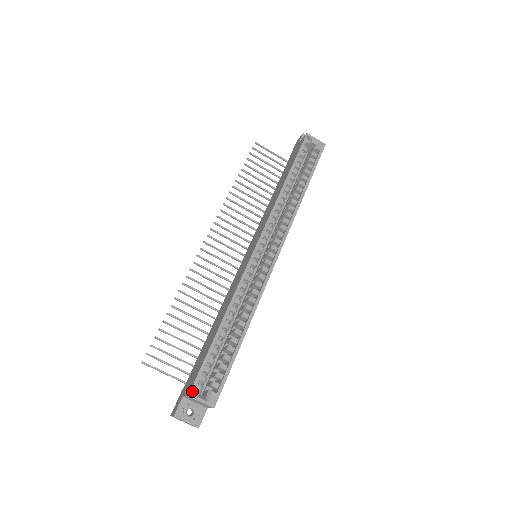
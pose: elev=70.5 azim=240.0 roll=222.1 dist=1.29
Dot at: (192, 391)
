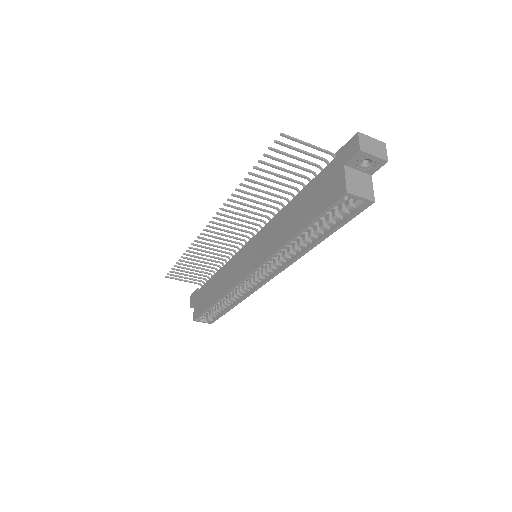
Dot at: occluded
